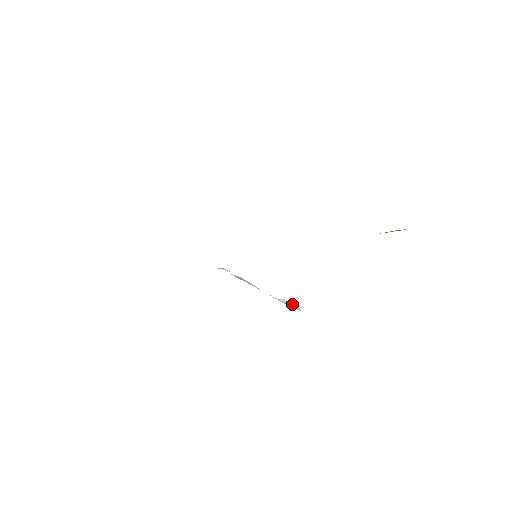
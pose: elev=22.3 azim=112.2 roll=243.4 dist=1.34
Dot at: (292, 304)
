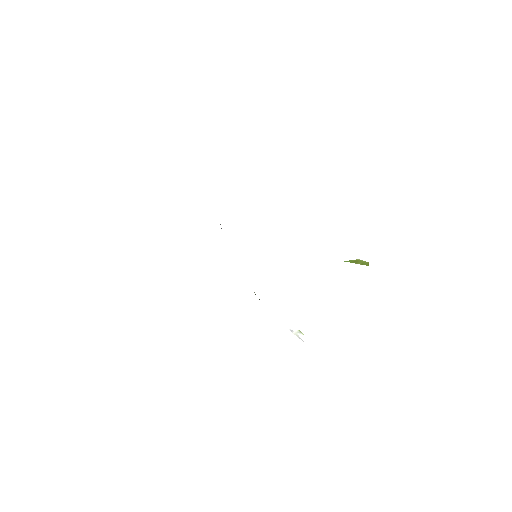
Dot at: occluded
